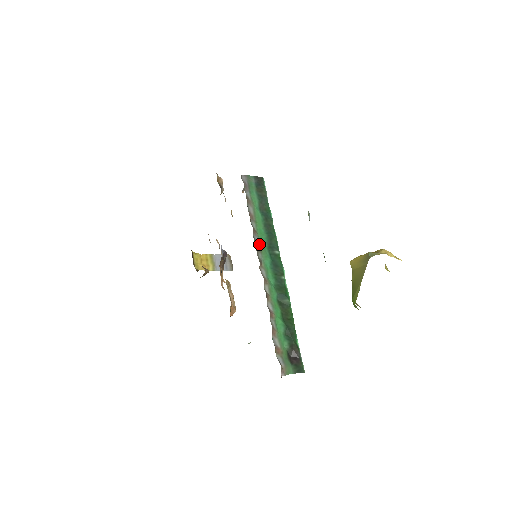
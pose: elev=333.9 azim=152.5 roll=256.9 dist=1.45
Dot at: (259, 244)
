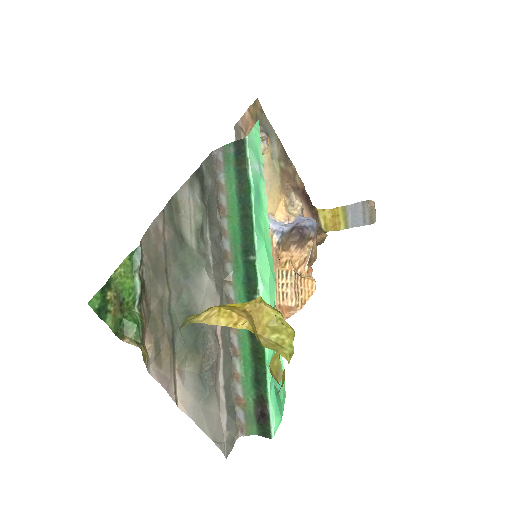
Dot at: (229, 250)
